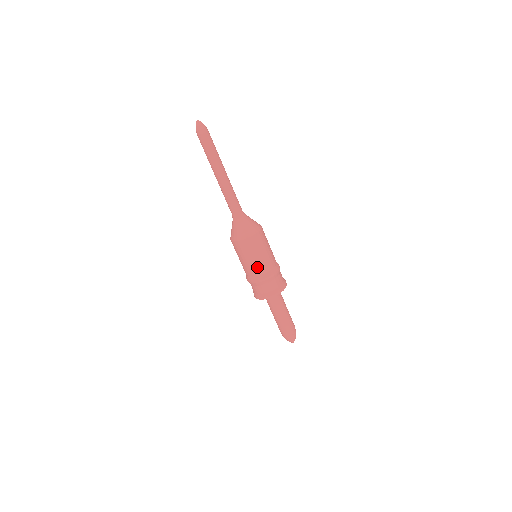
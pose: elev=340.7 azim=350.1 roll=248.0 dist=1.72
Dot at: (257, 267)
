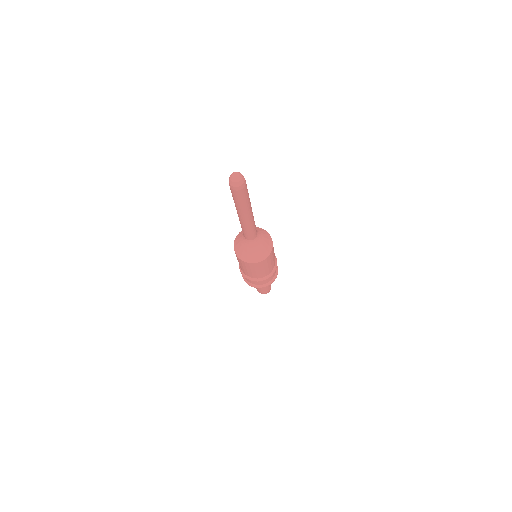
Dot at: (242, 268)
